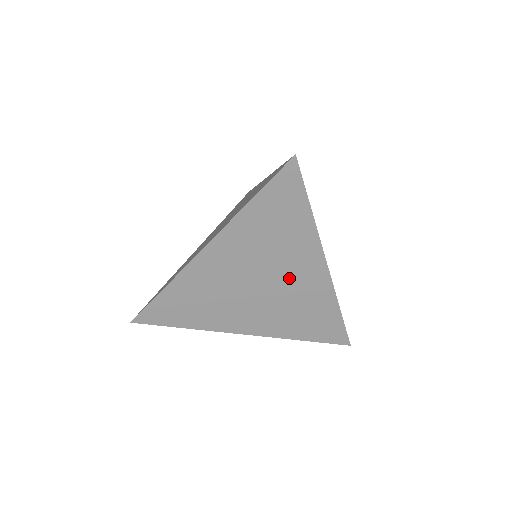
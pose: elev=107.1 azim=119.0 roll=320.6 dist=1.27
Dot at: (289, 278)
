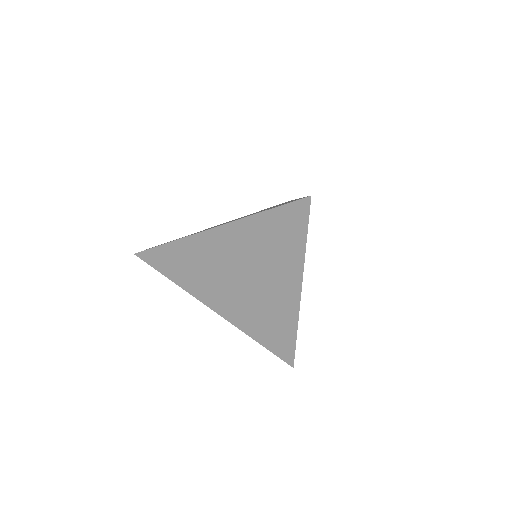
Dot at: (267, 287)
